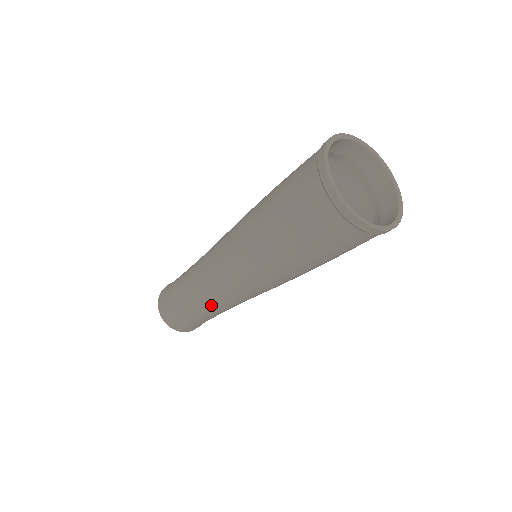
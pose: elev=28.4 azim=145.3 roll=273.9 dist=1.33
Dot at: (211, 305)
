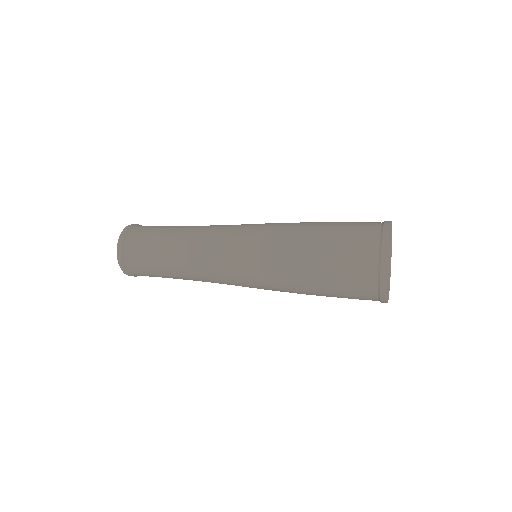
Dot at: (192, 277)
